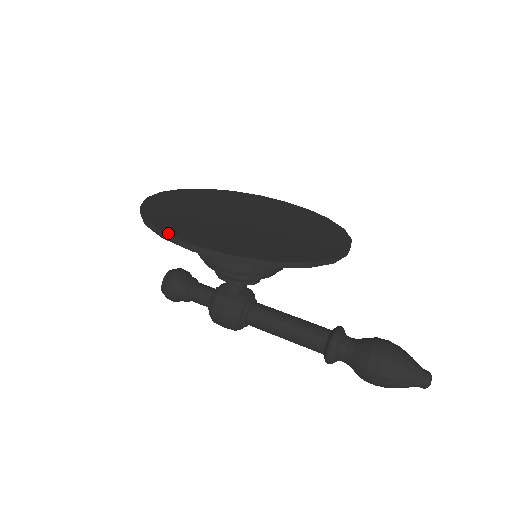
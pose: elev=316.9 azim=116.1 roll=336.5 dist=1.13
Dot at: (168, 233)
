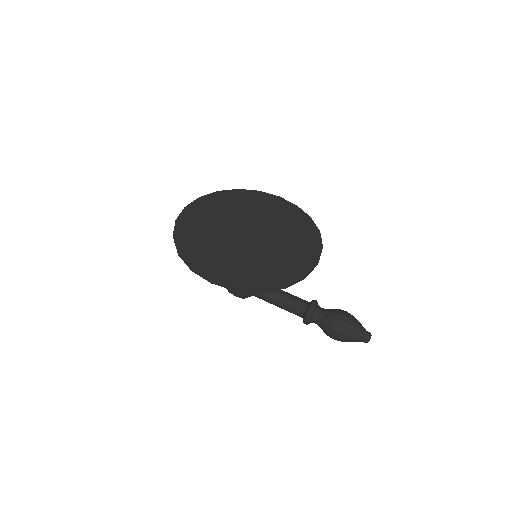
Dot at: (195, 269)
